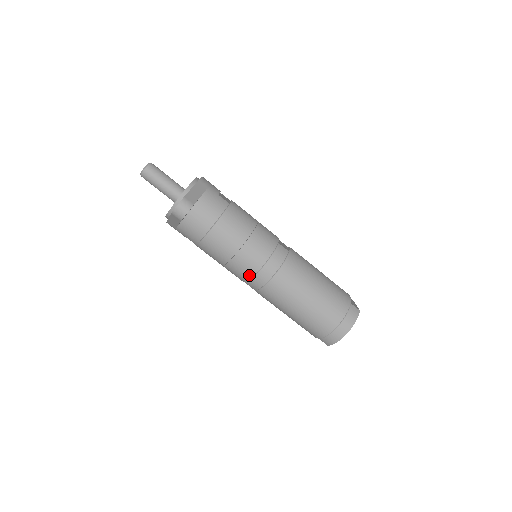
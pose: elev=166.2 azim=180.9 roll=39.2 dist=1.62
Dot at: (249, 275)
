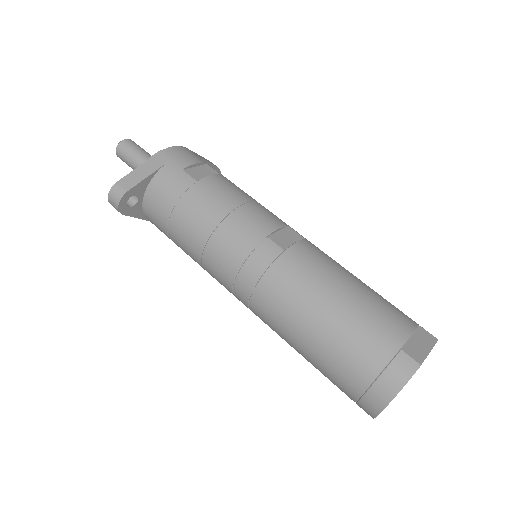
Dot at: (228, 288)
